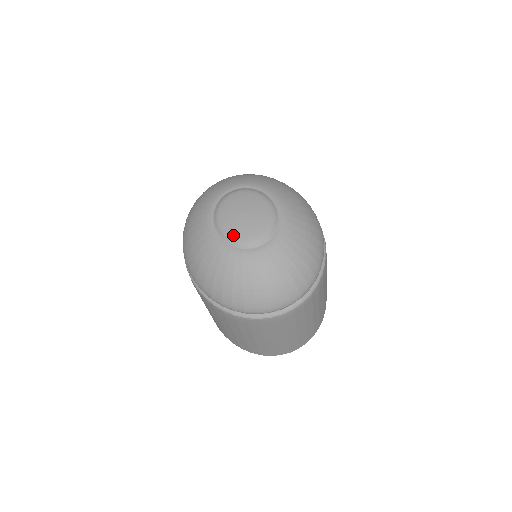
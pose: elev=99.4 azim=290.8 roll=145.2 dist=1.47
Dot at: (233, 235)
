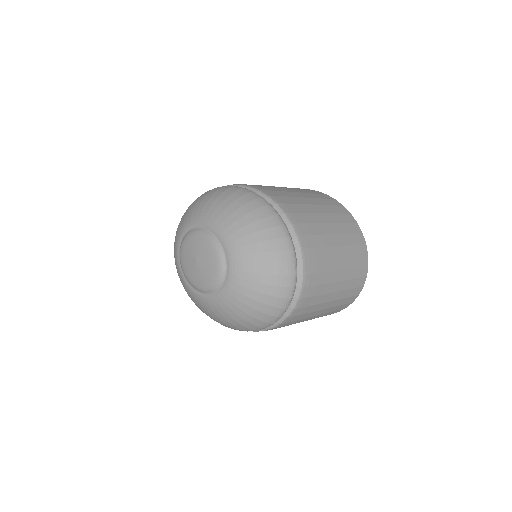
Dot at: (204, 286)
